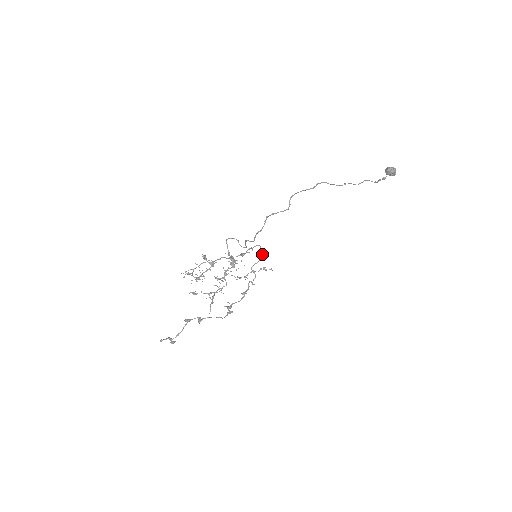
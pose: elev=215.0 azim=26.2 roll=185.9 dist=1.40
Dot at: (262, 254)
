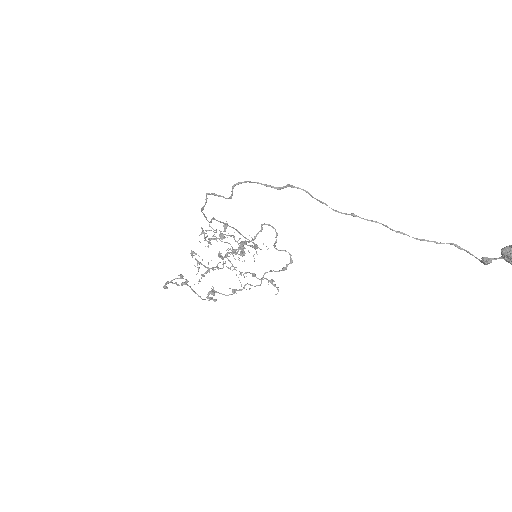
Dot at: (286, 265)
